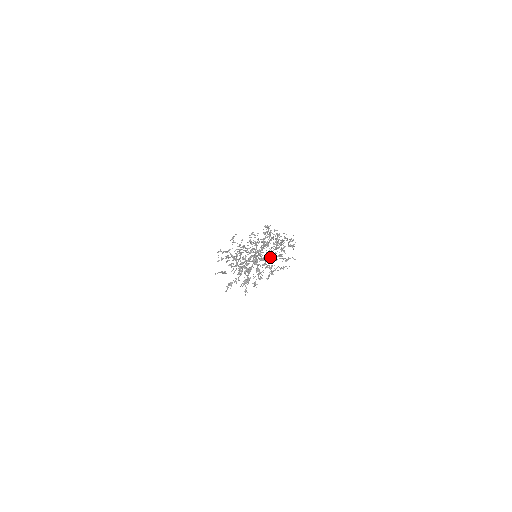
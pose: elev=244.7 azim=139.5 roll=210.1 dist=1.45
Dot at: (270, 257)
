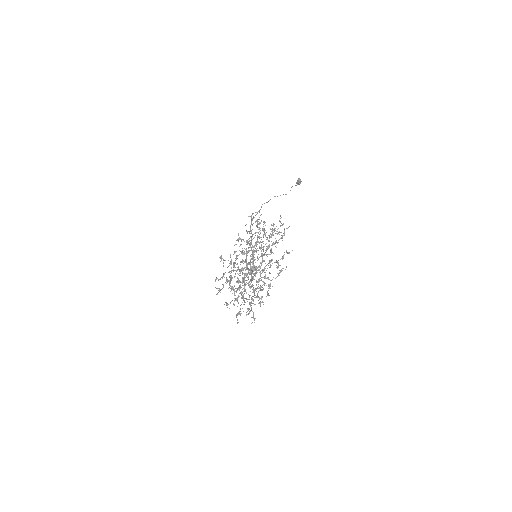
Dot at: occluded
